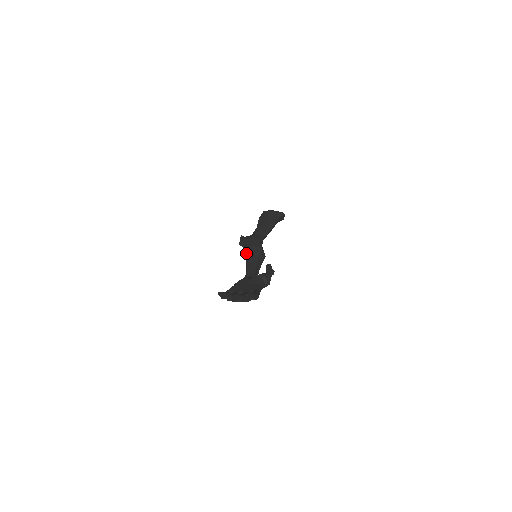
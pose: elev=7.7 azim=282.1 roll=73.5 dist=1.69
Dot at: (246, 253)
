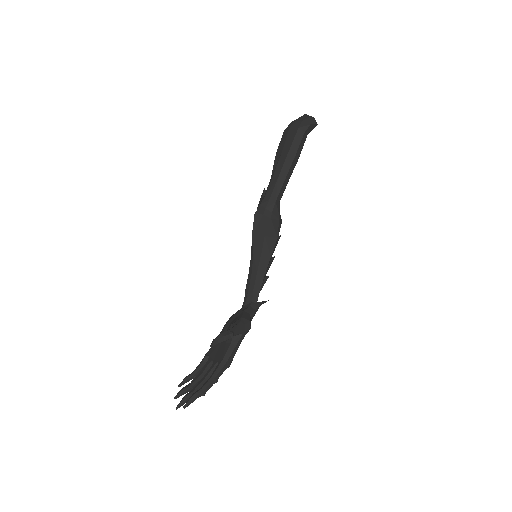
Dot at: occluded
